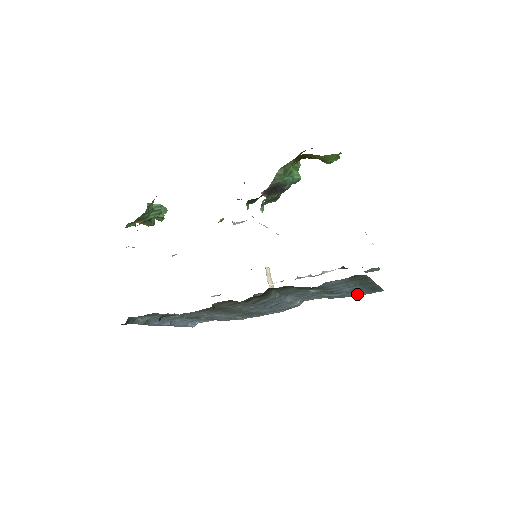
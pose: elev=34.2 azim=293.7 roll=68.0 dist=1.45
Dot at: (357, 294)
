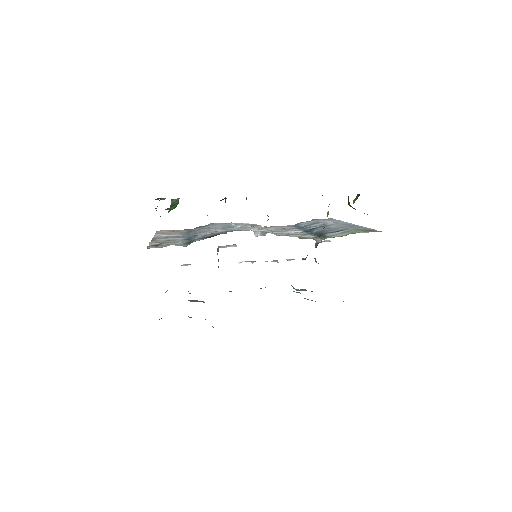
Dot at: occluded
